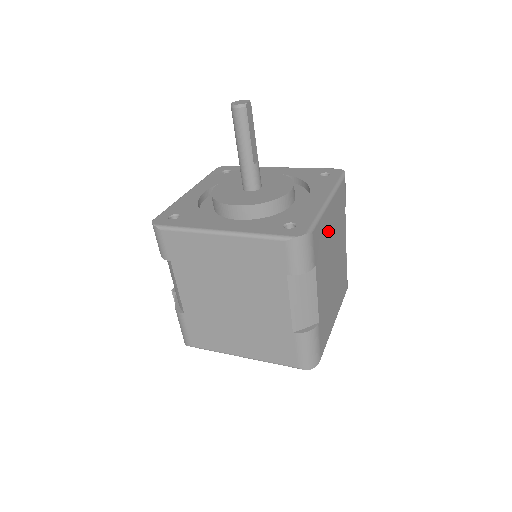
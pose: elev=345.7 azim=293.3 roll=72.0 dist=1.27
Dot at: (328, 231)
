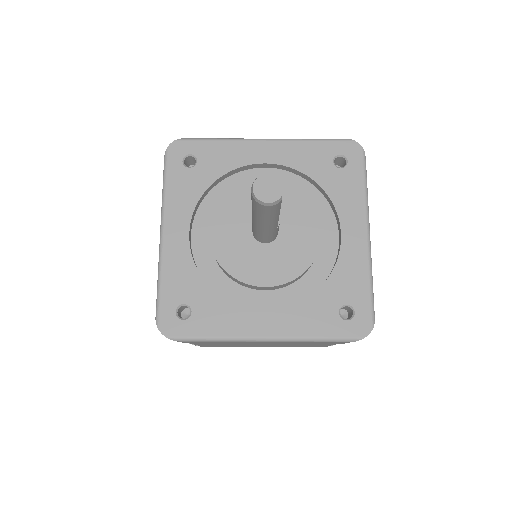
Dot at: occluded
